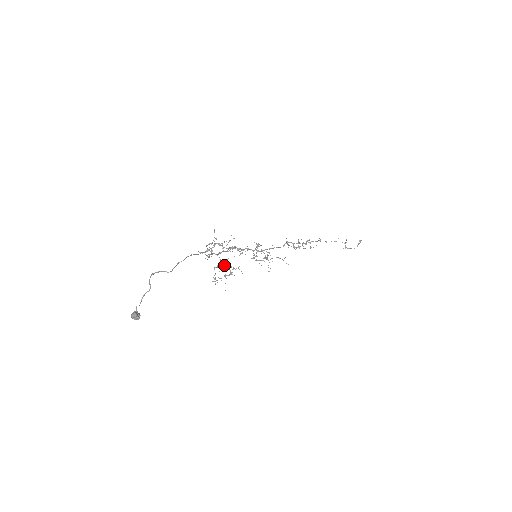
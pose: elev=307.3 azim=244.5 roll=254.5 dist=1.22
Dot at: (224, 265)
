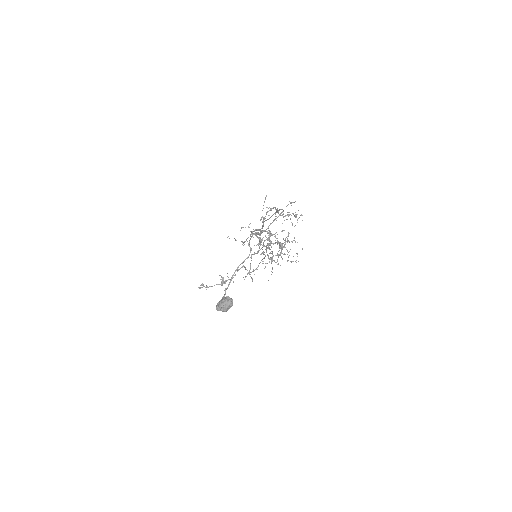
Dot at: (275, 242)
